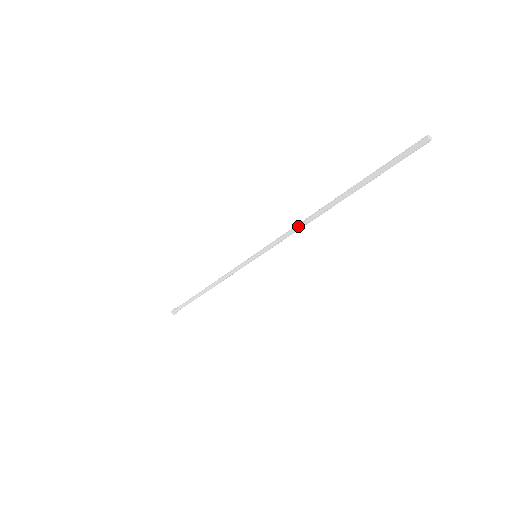
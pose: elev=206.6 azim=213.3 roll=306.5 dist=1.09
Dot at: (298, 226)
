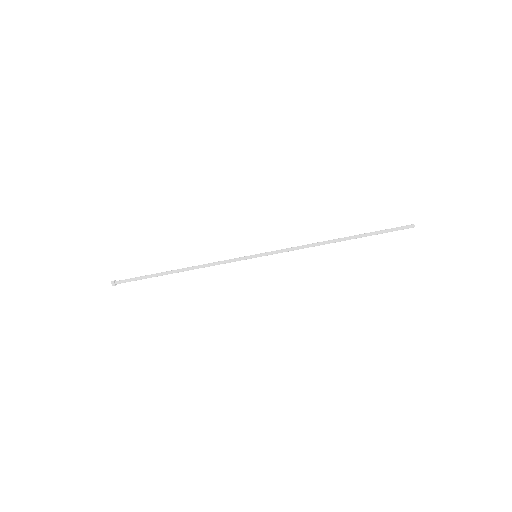
Dot at: (309, 244)
